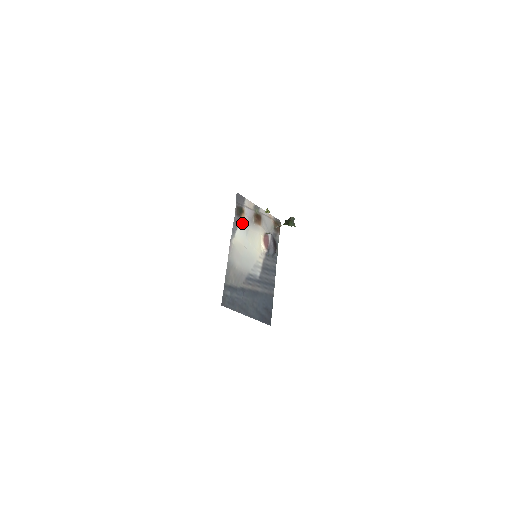
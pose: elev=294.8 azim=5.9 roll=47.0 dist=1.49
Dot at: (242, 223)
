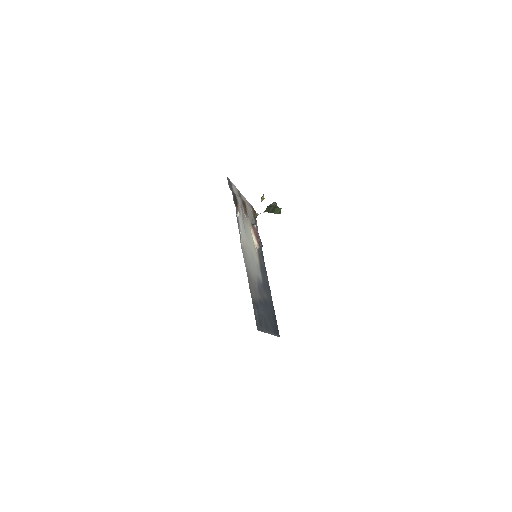
Dot at: (240, 216)
